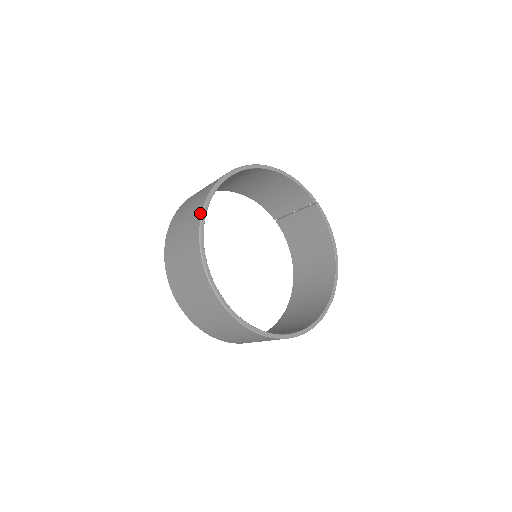
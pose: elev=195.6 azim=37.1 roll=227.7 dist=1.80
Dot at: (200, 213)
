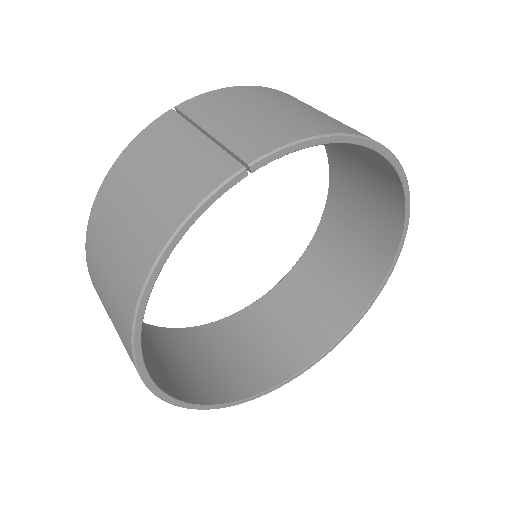
Dot at: occluded
